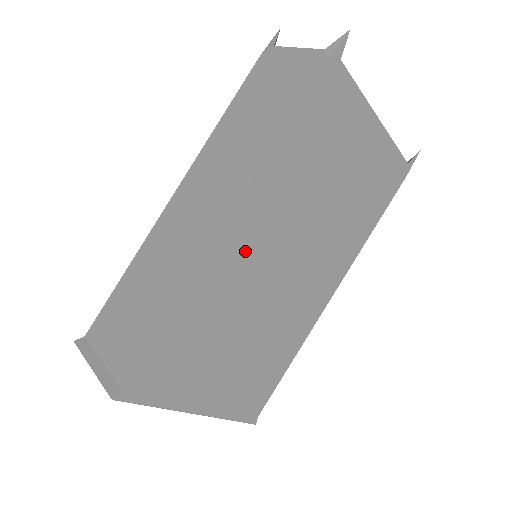
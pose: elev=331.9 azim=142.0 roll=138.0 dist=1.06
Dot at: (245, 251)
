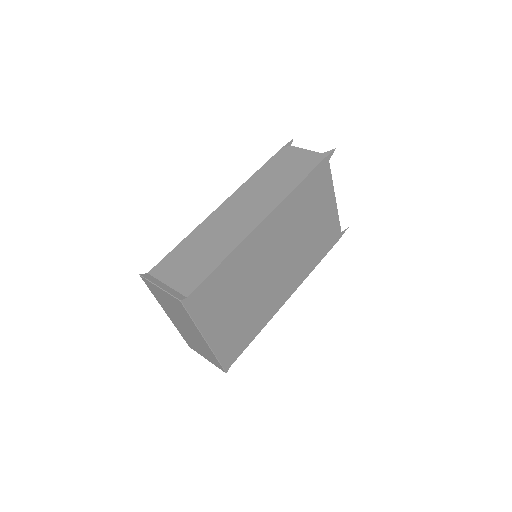
Dot at: (264, 242)
